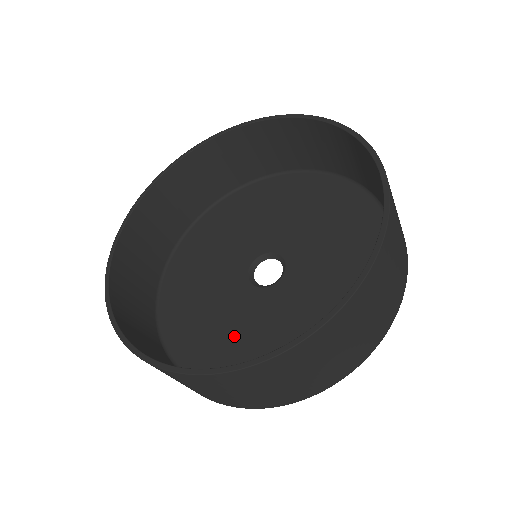
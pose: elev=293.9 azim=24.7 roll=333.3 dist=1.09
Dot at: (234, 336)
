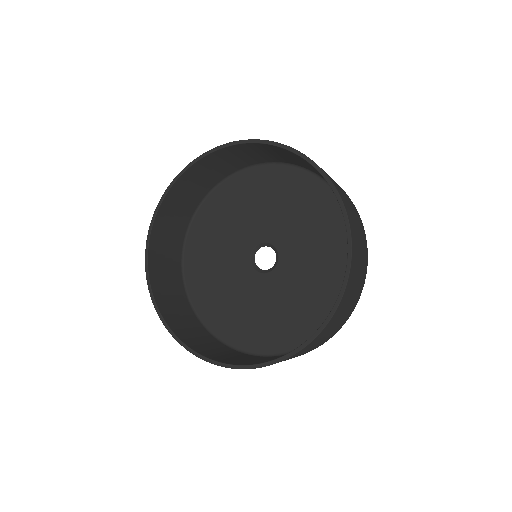
Dot at: (236, 305)
